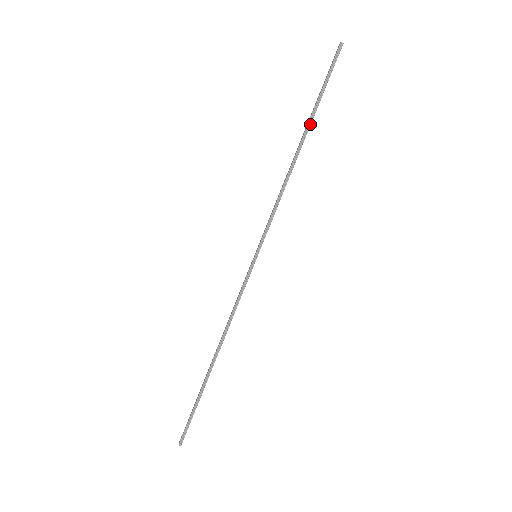
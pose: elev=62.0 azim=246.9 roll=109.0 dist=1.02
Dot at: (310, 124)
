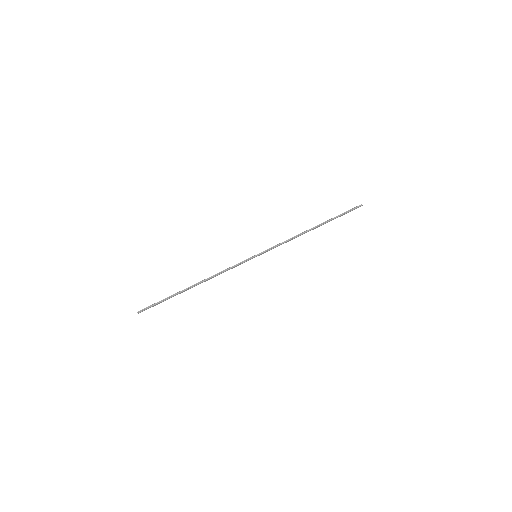
Dot at: (325, 223)
